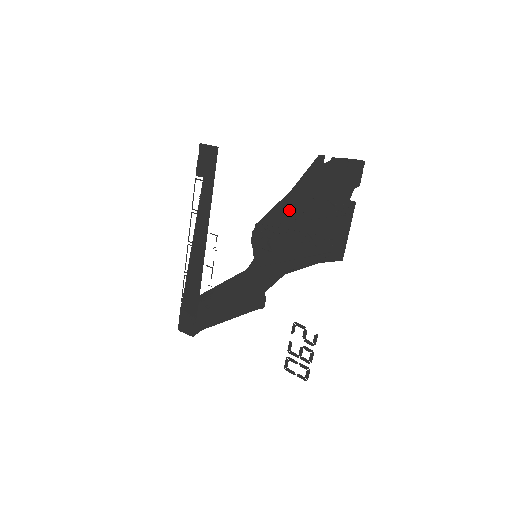
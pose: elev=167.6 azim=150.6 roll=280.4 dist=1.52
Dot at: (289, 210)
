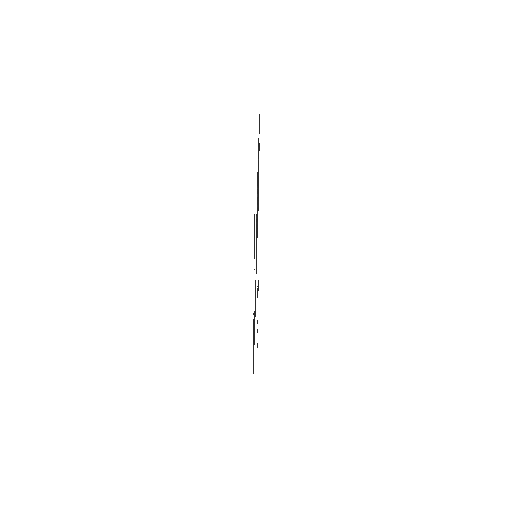
Dot at: occluded
